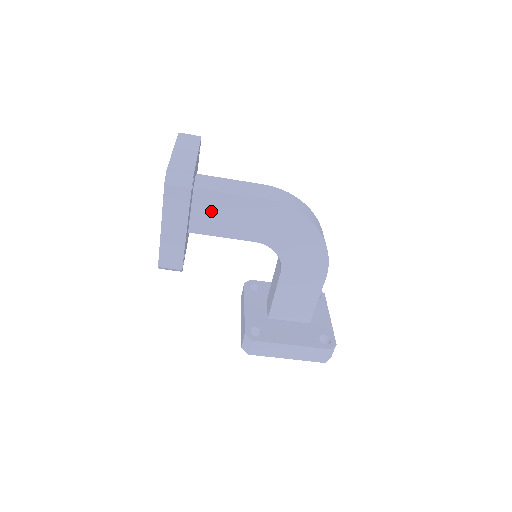
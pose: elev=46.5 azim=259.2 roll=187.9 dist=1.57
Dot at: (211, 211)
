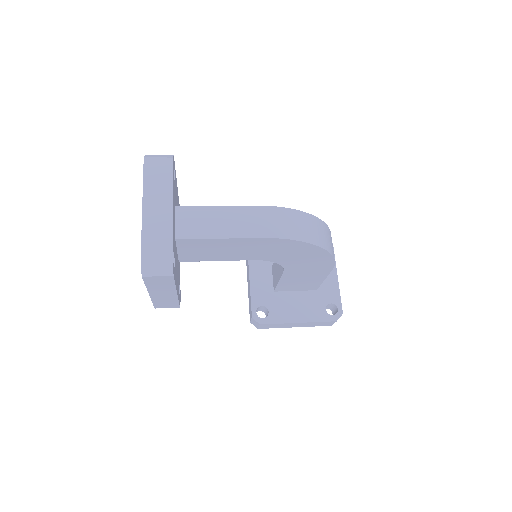
Dot at: (200, 249)
